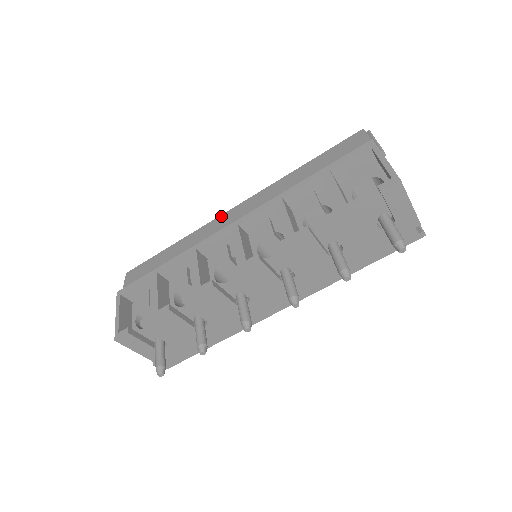
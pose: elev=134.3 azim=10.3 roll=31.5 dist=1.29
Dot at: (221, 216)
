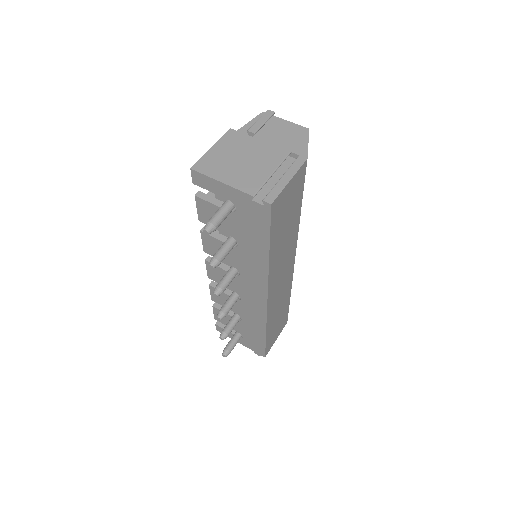
Dot at: occluded
